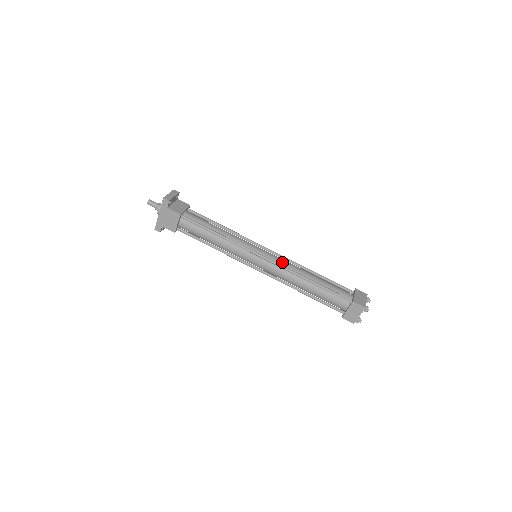
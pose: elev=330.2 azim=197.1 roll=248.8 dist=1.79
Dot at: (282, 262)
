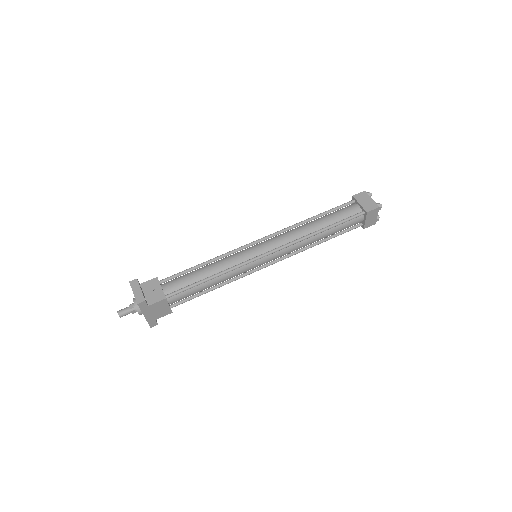
Dot at: (284, 240)
